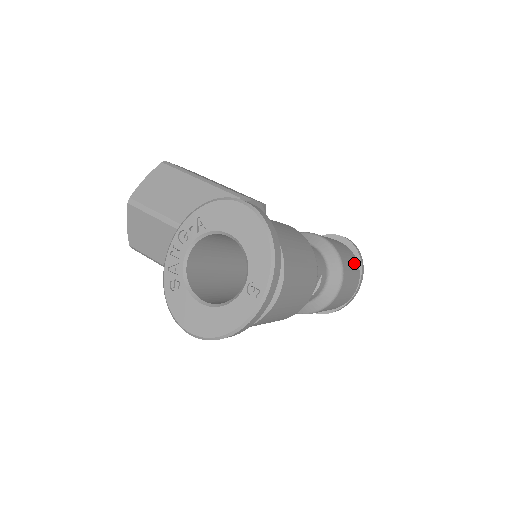
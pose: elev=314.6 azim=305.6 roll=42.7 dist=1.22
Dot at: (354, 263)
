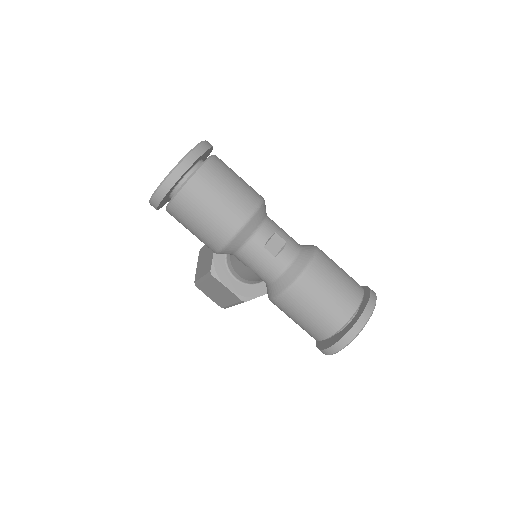
Dot at: (352, 281)
